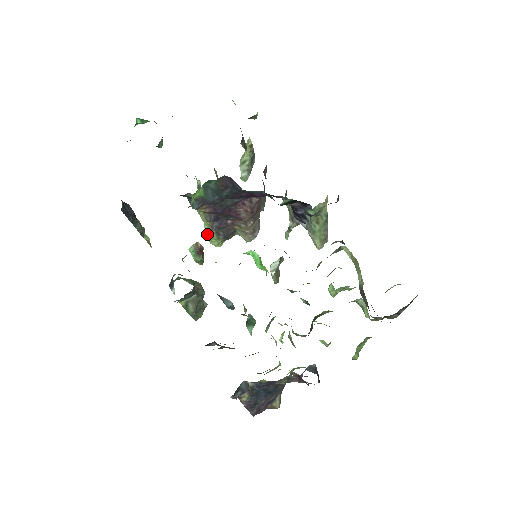
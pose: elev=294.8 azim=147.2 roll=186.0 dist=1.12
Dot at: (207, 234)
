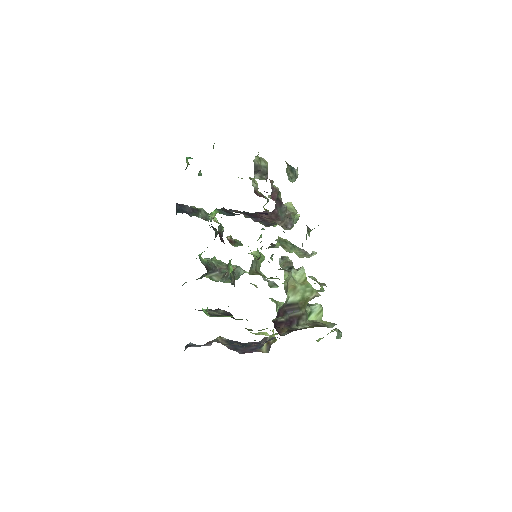
Dot at: occluded
